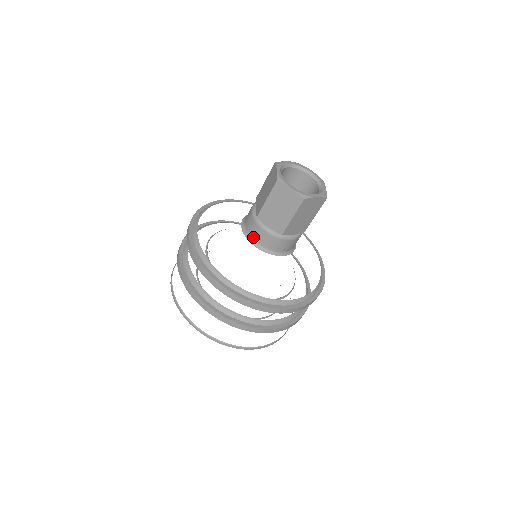
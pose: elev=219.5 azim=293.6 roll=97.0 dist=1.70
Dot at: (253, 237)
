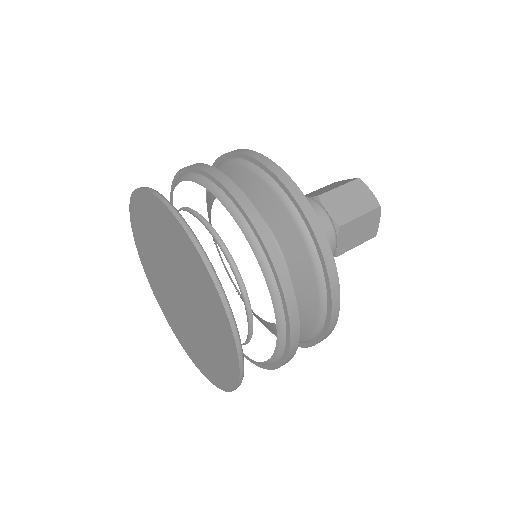
Dot at: occluded
